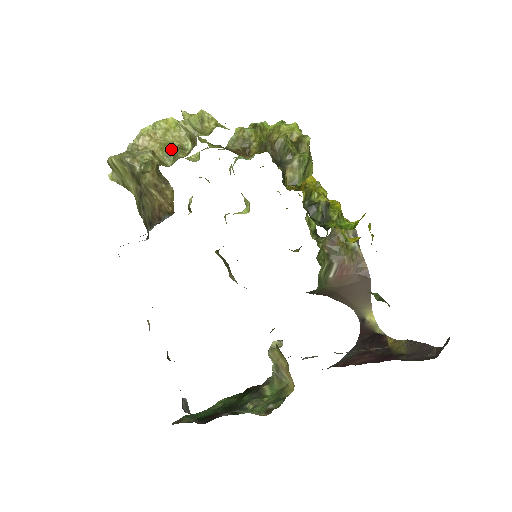
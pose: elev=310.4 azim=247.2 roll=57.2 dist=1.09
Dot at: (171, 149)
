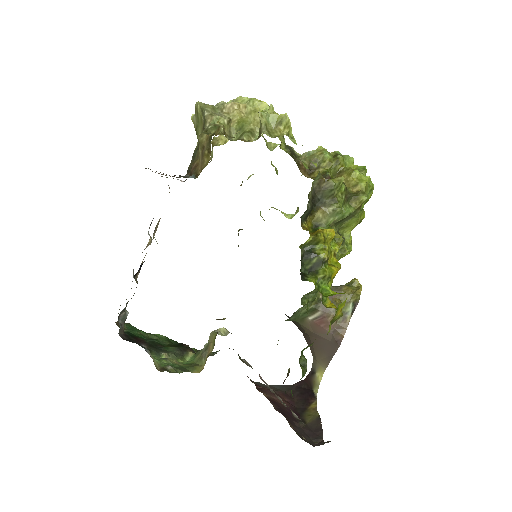
Dot at: (244, 128)
